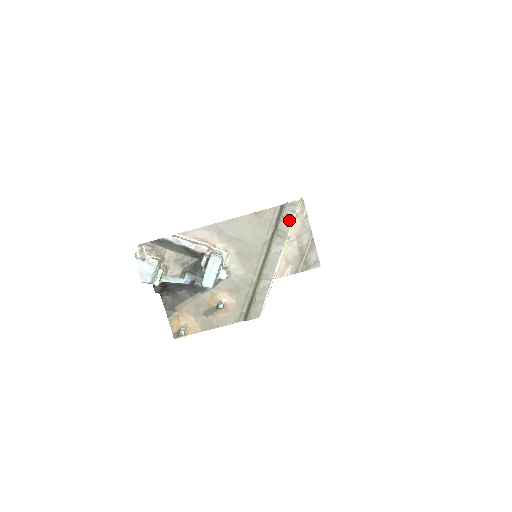
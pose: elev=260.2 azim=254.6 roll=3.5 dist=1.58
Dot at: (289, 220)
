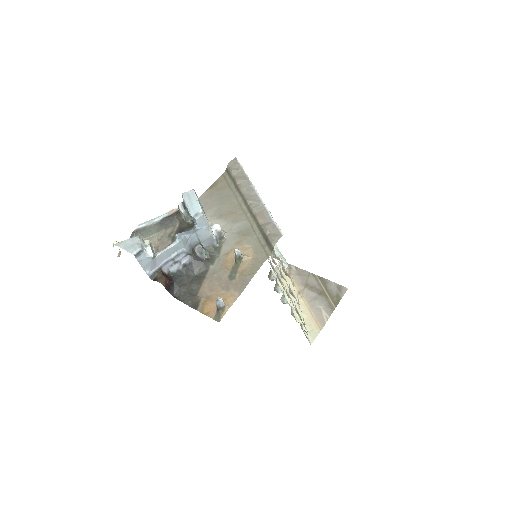
Dot at: (239, 170)
